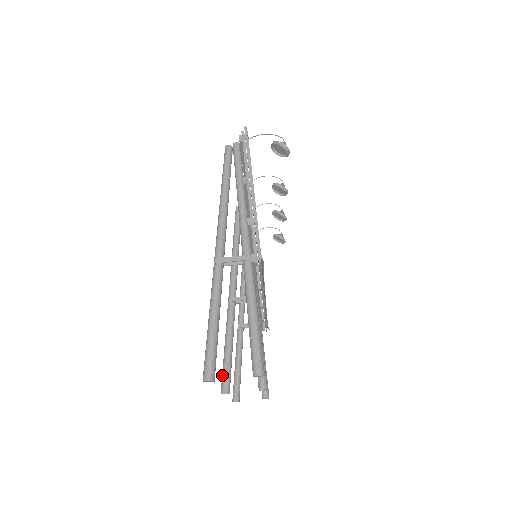
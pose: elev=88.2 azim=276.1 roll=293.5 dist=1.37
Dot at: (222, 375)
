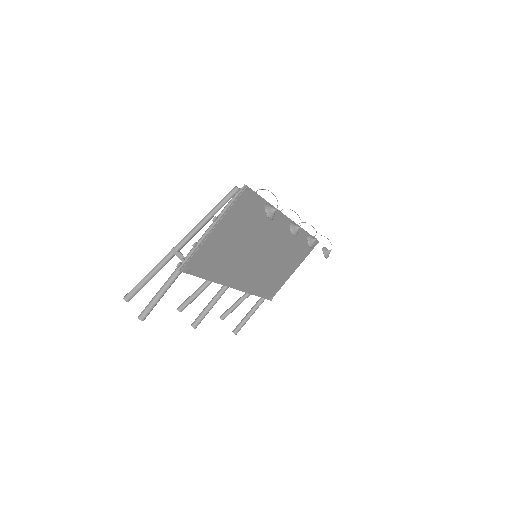
Dot at: (185, 300)
